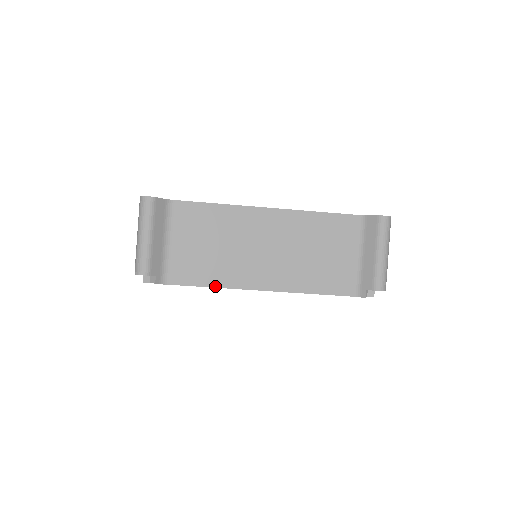
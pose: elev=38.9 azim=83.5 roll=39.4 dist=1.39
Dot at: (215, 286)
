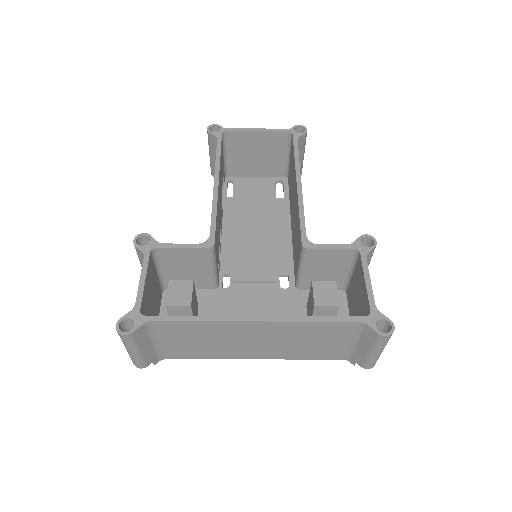
Dot at: occluded
